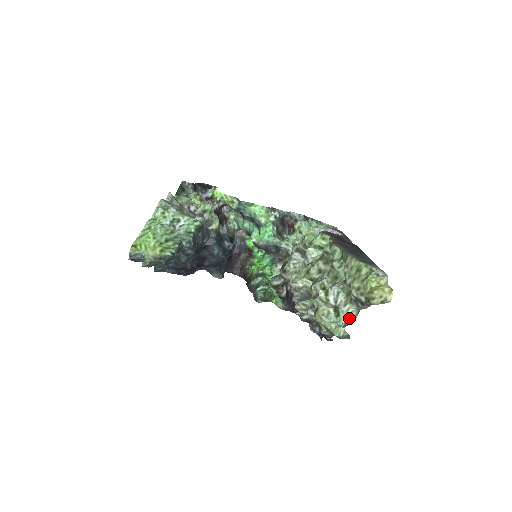
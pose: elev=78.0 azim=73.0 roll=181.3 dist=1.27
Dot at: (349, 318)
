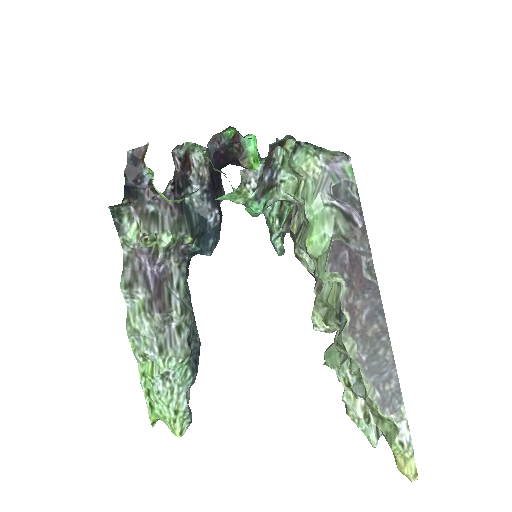
Dot at: occluded
